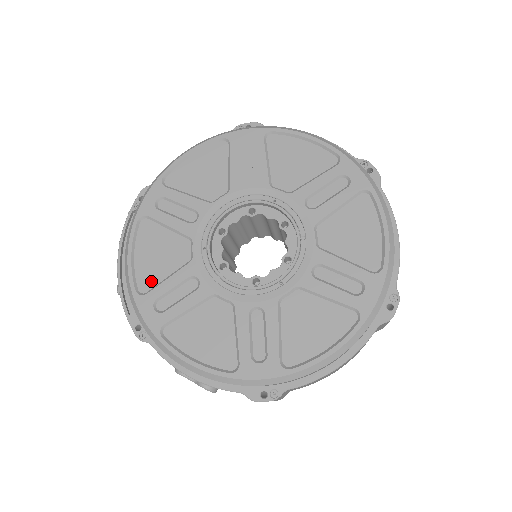
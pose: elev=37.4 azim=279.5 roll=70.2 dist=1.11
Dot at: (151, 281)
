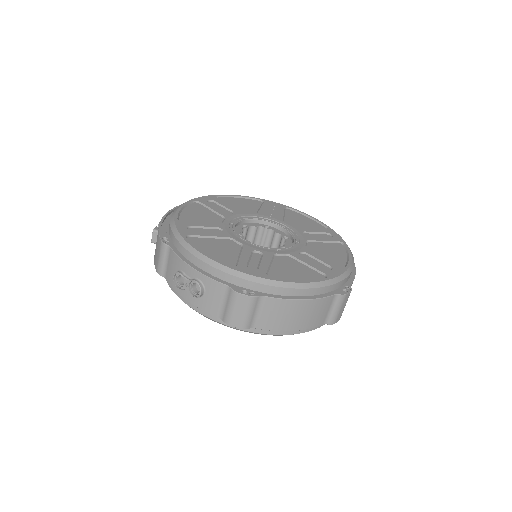
Dot at: (190, 220)
